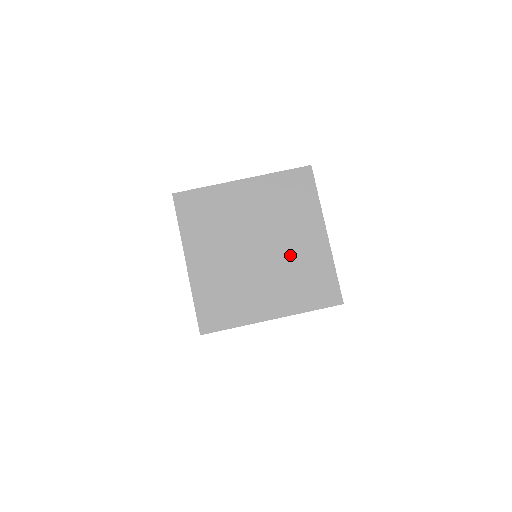
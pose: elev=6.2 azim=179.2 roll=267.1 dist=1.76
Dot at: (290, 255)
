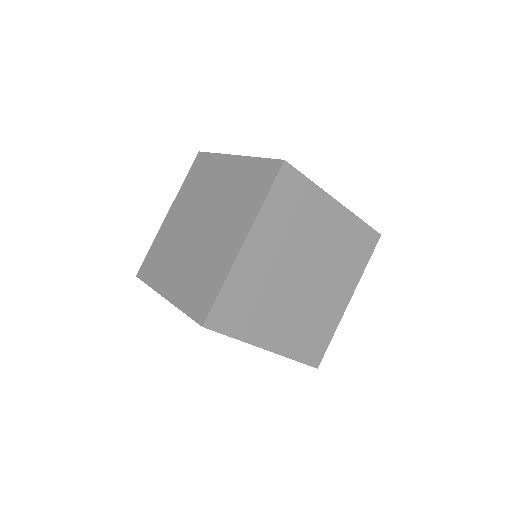
Dot at: (318, 300)
